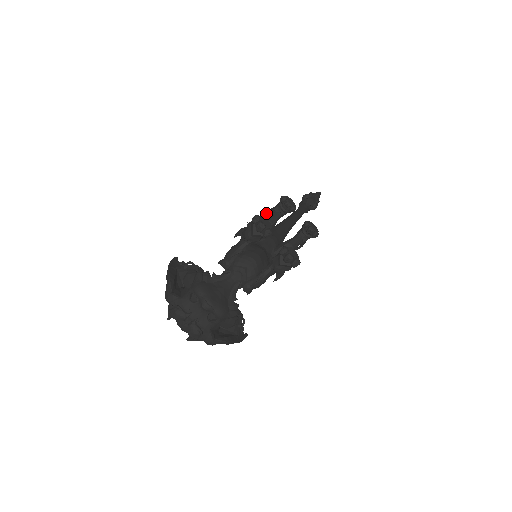
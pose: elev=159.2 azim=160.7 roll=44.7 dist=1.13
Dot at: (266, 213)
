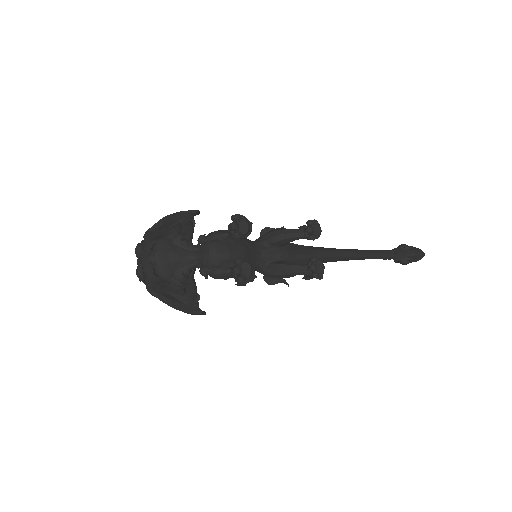
Dot at: occluded
